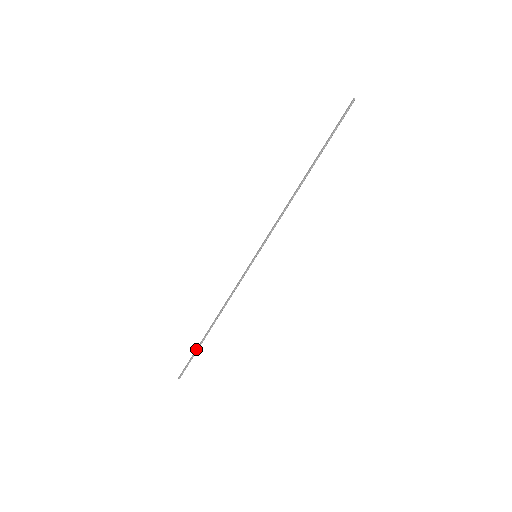
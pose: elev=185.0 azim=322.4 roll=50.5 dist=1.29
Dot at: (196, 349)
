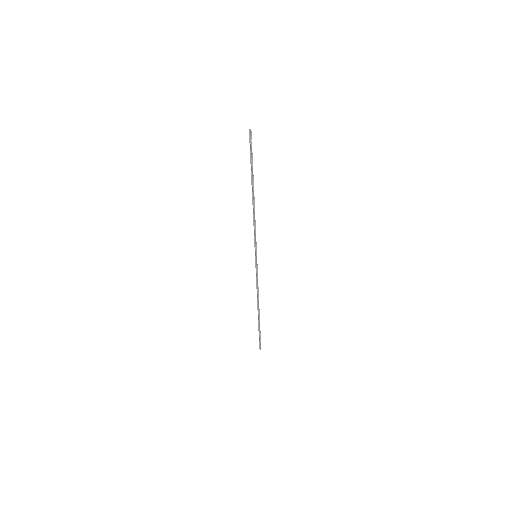
Dot at: (258, 327)
